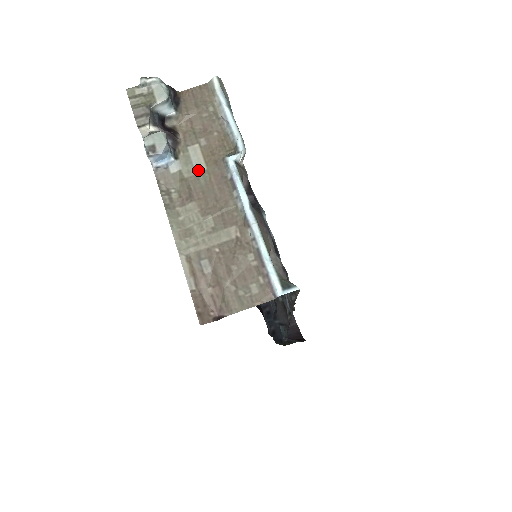
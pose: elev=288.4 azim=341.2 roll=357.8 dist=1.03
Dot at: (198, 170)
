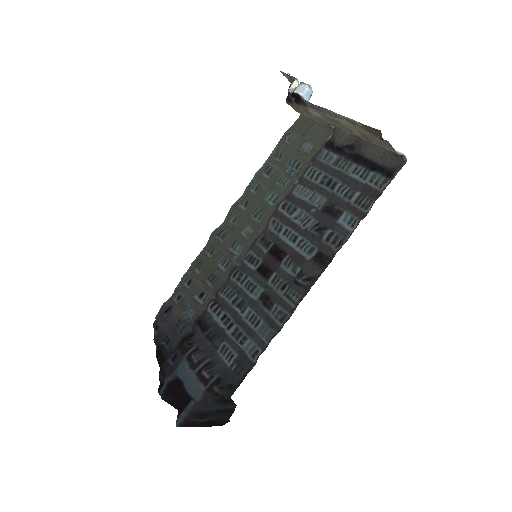
Dot at: (320, 115)
